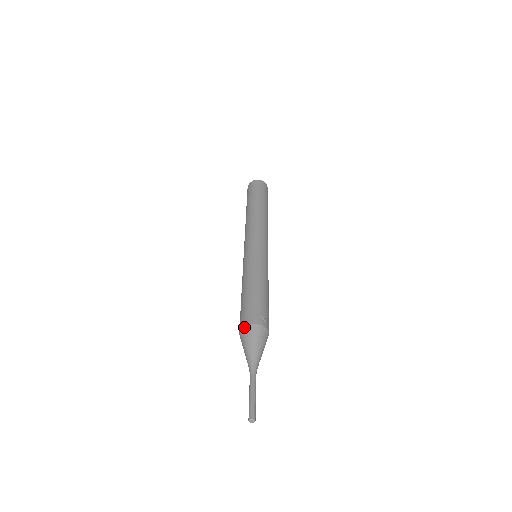
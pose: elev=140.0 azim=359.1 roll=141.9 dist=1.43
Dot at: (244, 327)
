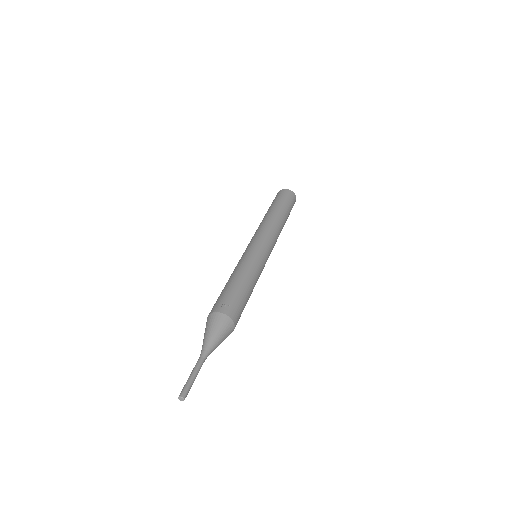
Dot at: (207, 317)
